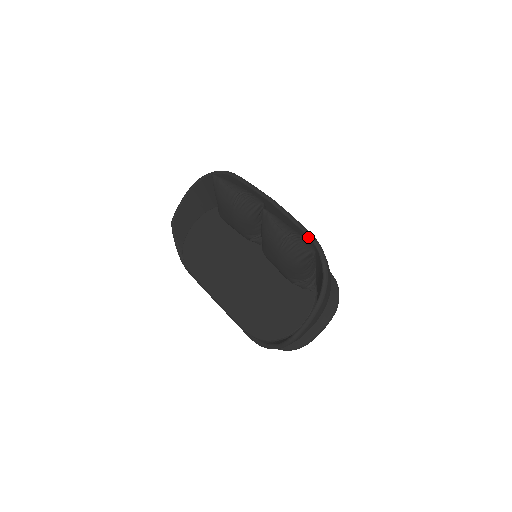
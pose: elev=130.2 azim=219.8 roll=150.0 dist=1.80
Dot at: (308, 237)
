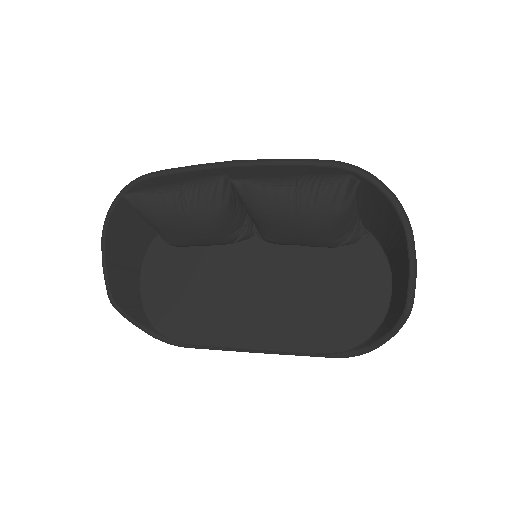
Dot at: (325, 166)
